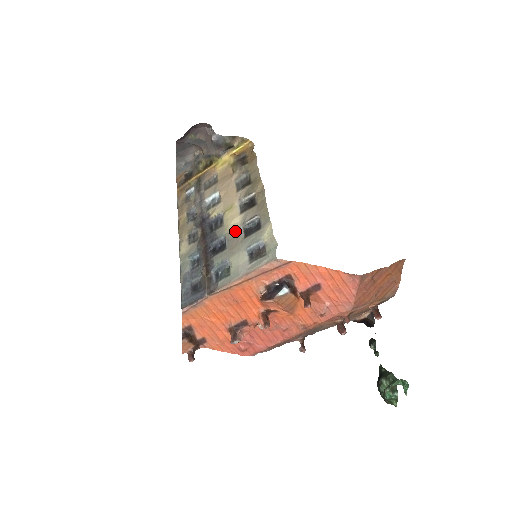
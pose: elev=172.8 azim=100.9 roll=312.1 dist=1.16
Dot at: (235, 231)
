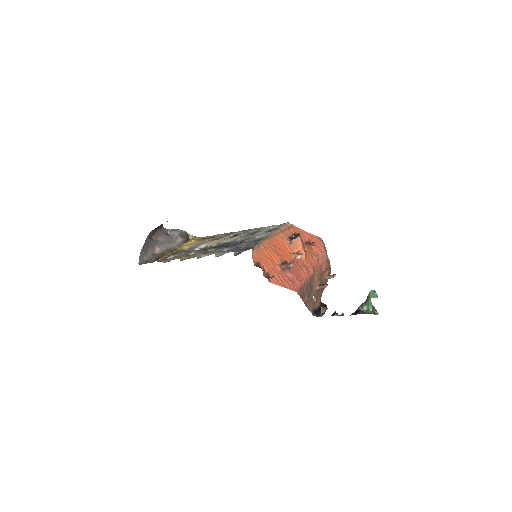
Dot at: (243, 236)
